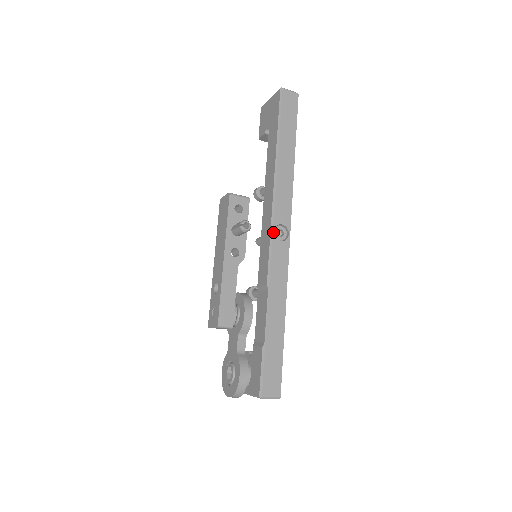
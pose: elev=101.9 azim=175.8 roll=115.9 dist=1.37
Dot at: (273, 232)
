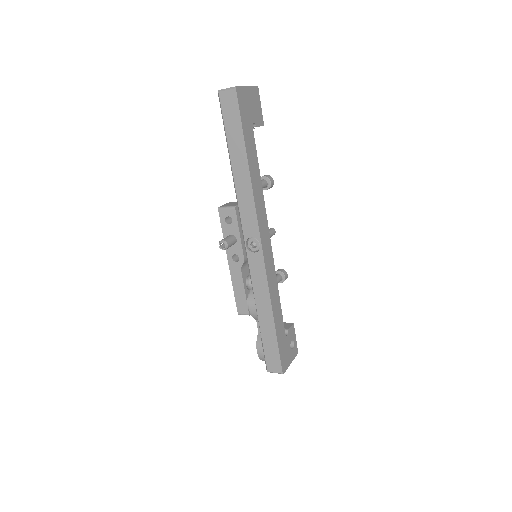
Dot at: (246, 246)
